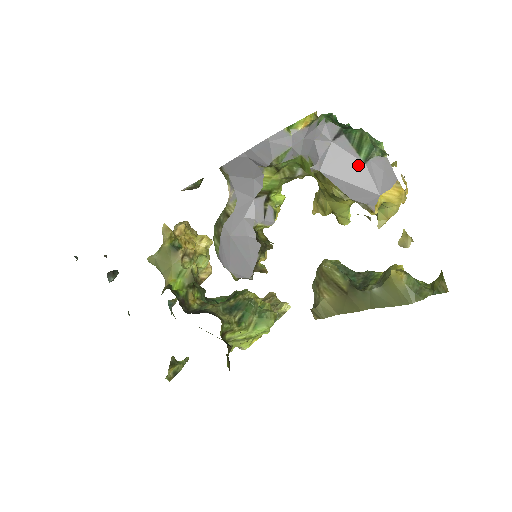
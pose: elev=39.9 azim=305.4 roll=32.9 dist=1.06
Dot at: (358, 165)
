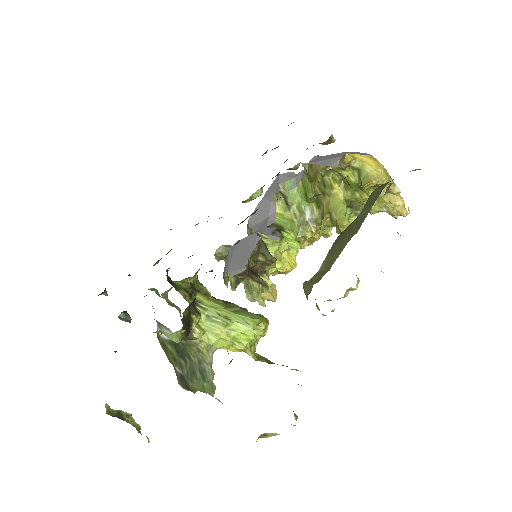
Dot at: (337, 154)
